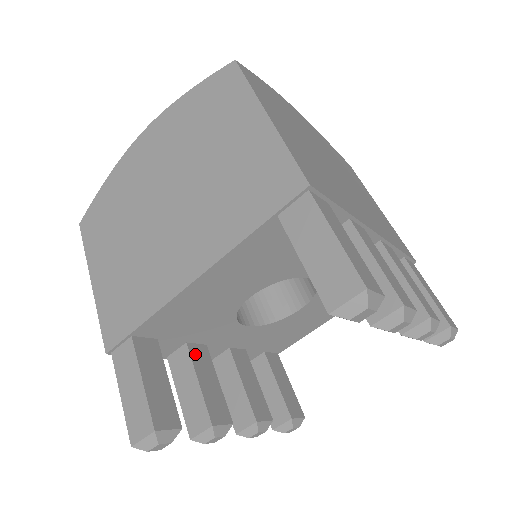
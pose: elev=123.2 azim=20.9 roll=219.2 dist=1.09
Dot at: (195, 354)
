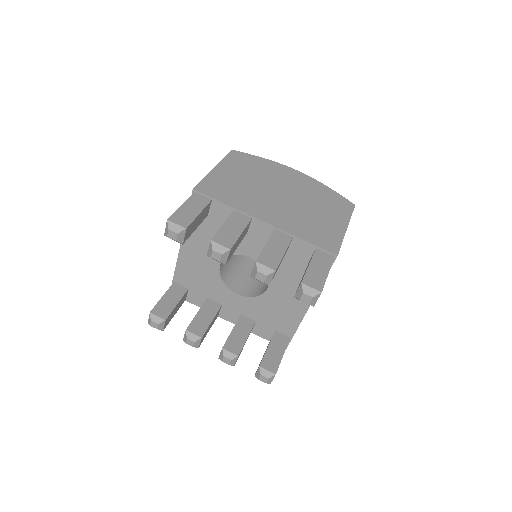
Dot at: (208, 304)
